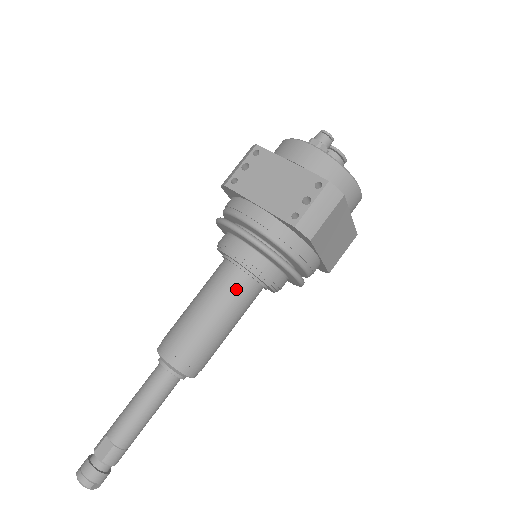
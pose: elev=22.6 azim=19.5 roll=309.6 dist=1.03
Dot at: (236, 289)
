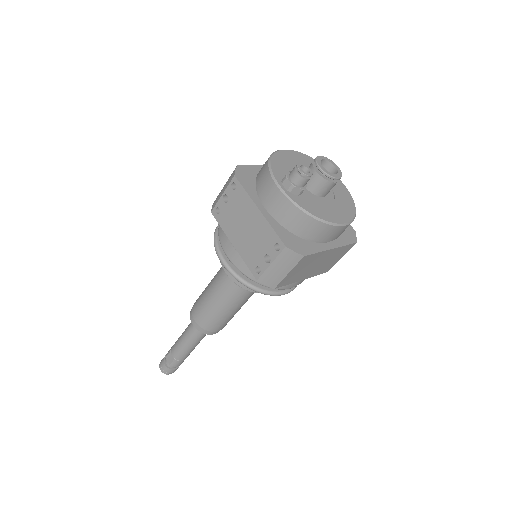
Dot at: (234, 290)
